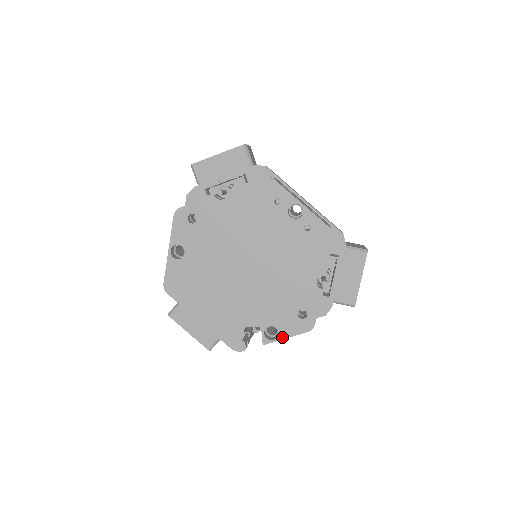
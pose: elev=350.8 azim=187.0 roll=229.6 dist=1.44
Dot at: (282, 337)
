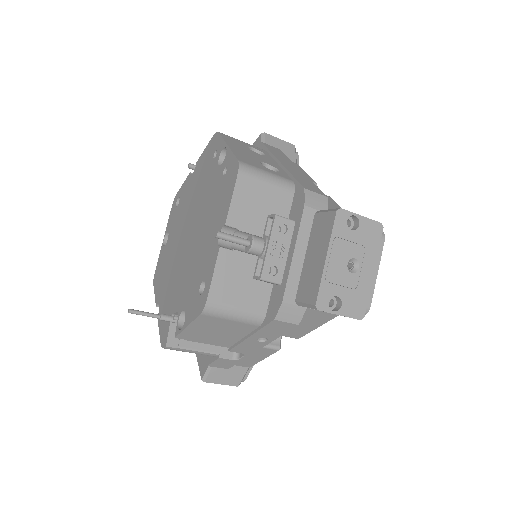
Dot at: (186, 325)
